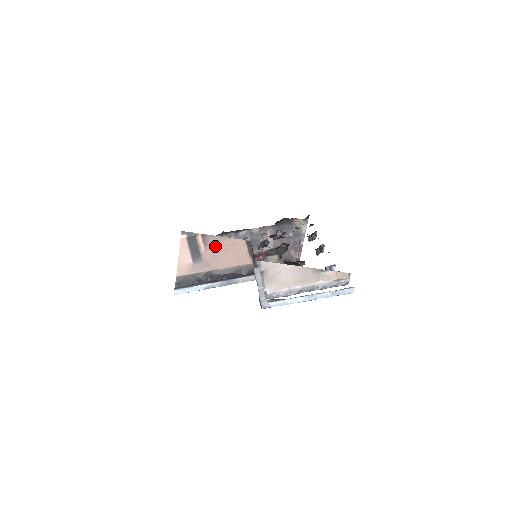
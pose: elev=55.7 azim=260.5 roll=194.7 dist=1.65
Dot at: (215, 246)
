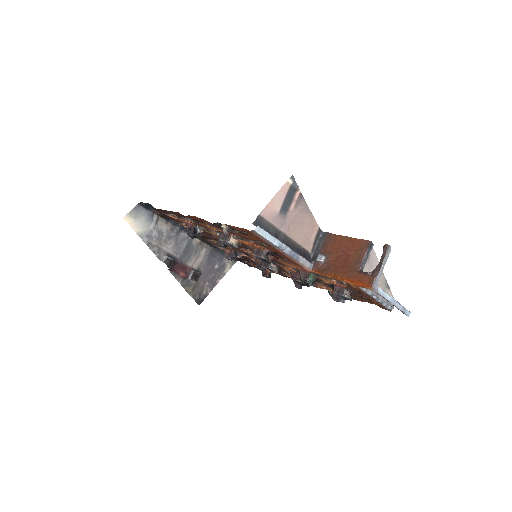
Dot at: (301, 212)
